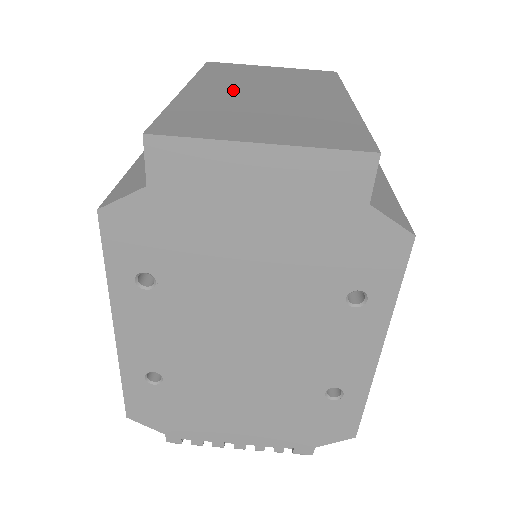
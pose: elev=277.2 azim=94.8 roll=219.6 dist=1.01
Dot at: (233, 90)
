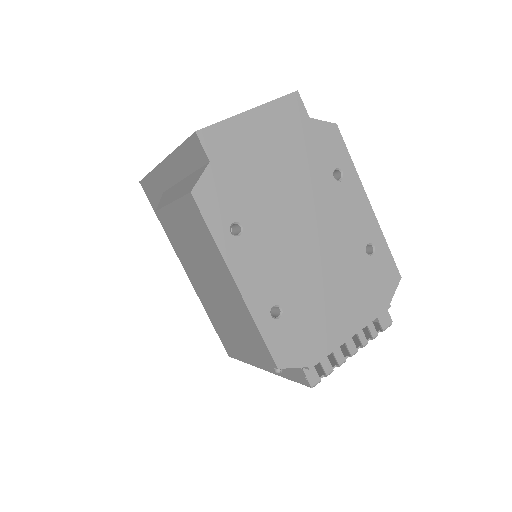
Dot at: occluded
